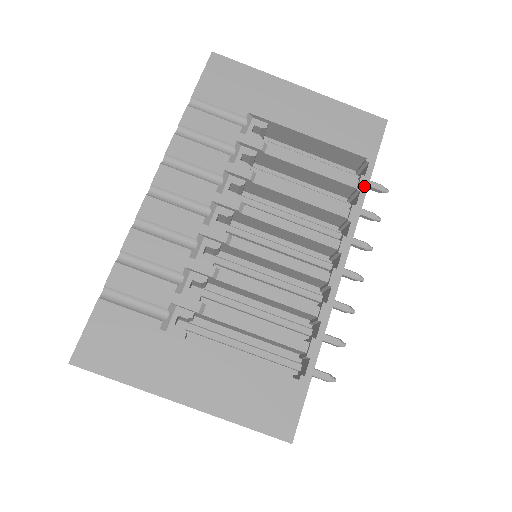
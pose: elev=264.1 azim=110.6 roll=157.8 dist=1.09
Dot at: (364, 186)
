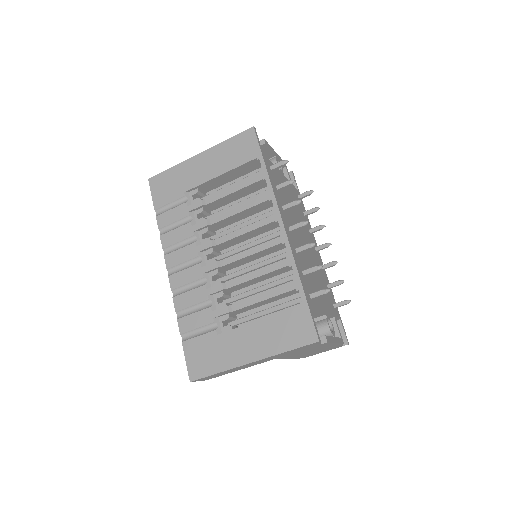
Dot at: (265, 174)
